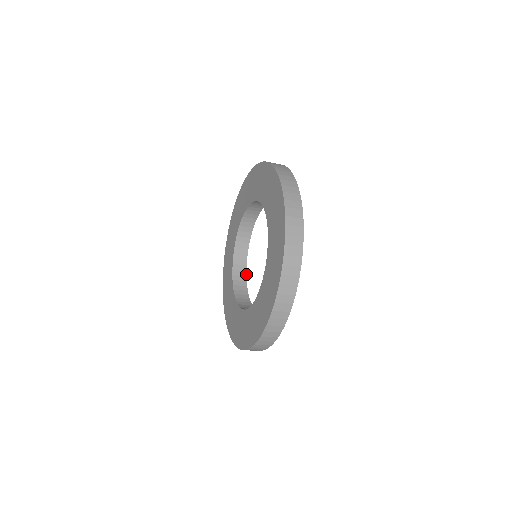
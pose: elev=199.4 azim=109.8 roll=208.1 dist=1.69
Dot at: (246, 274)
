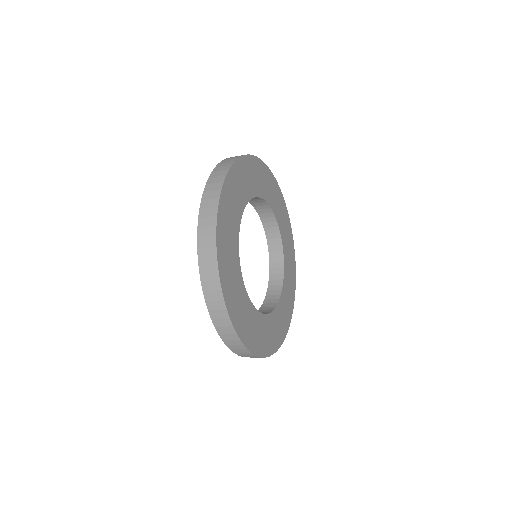
Dot at: (276, 305)
